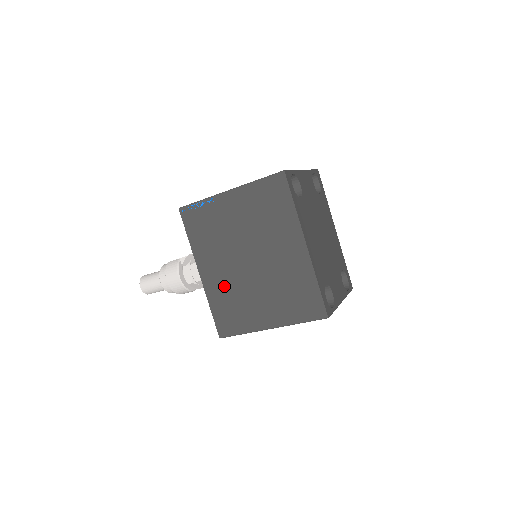
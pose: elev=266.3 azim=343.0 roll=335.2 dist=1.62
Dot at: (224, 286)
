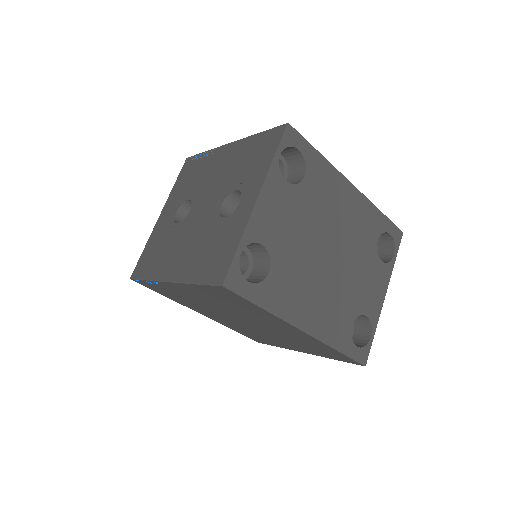
Dot at: (234, 325)
